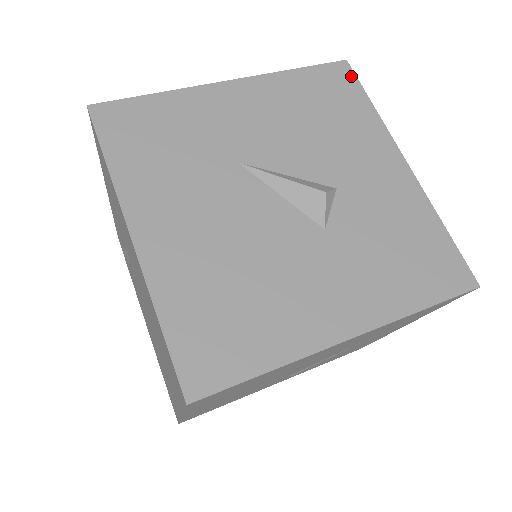
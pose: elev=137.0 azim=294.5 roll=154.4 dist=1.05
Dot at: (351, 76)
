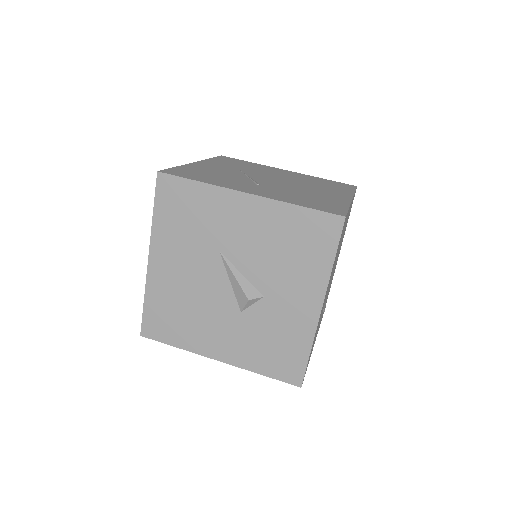
Dot at: (337, 232)
